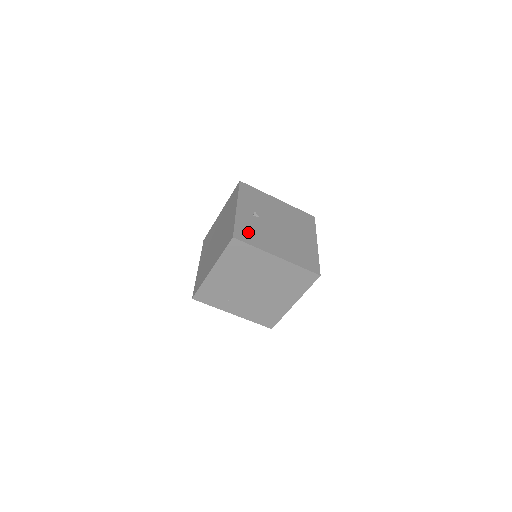
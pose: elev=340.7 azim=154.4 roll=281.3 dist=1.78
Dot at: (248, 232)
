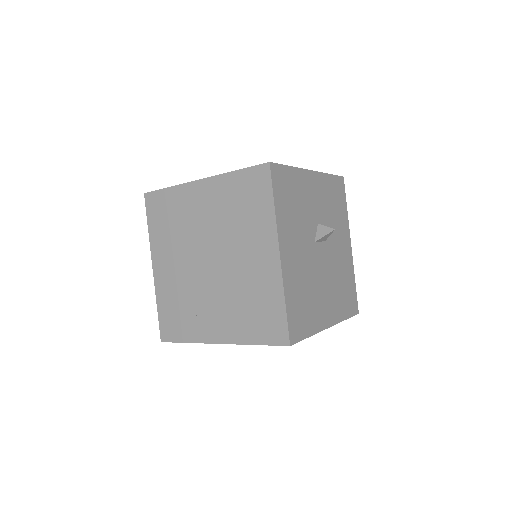
Dot at: occluded
